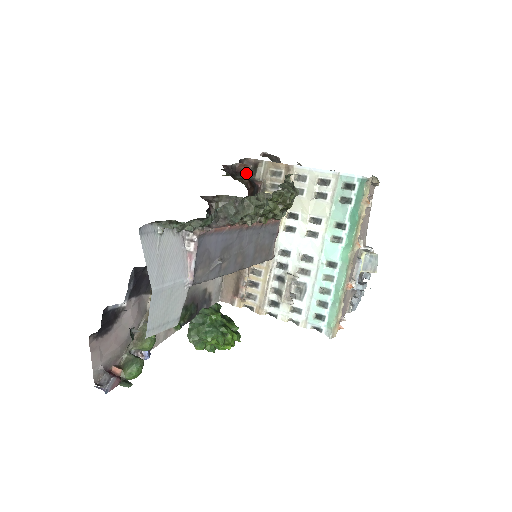
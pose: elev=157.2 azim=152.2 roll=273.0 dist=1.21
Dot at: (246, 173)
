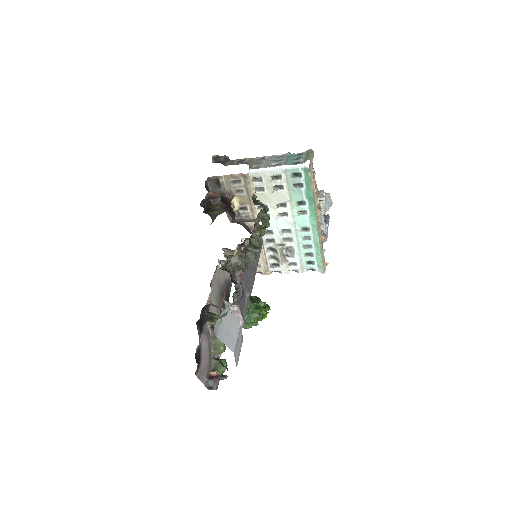
Dot at: (217, 197)
